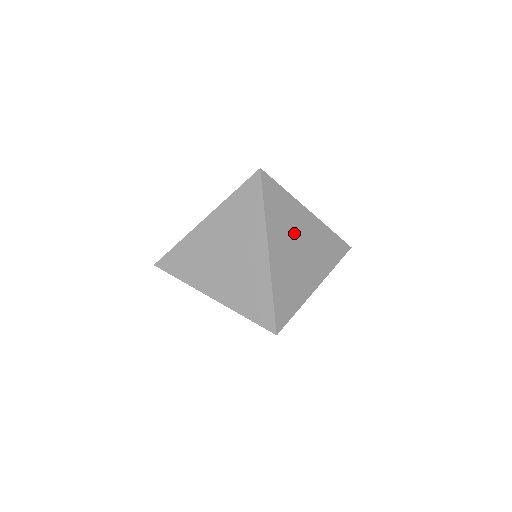
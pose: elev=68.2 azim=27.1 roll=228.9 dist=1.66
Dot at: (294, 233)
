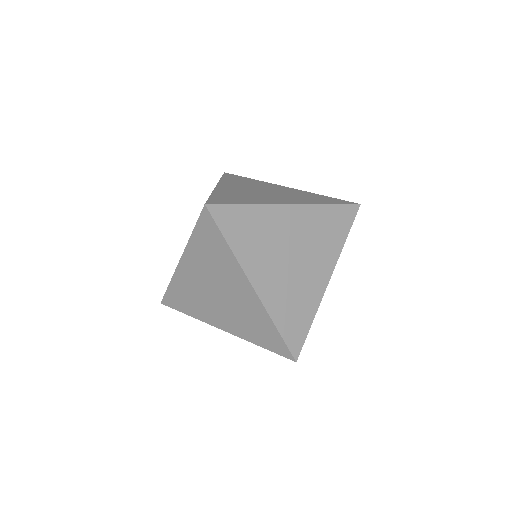
Dot at: (278, 245)
